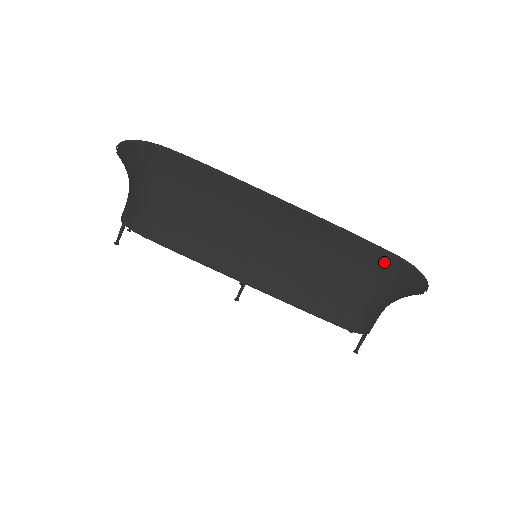
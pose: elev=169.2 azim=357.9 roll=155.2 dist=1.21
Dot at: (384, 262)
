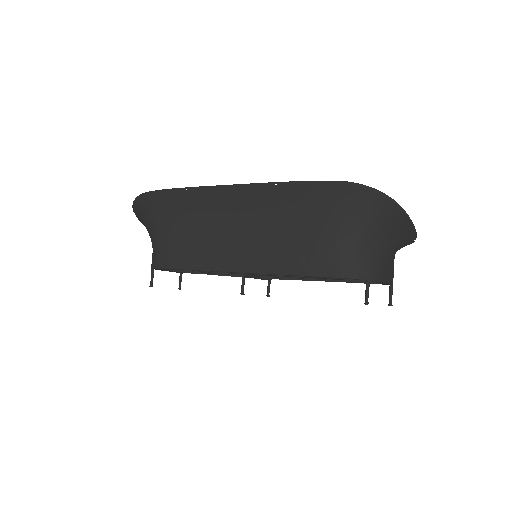
Dot at: (329, 193)
